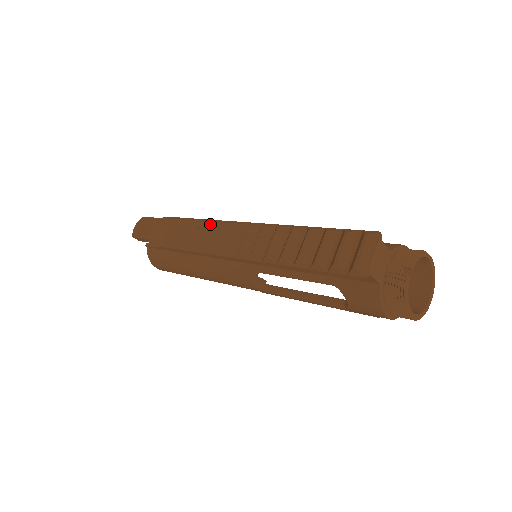
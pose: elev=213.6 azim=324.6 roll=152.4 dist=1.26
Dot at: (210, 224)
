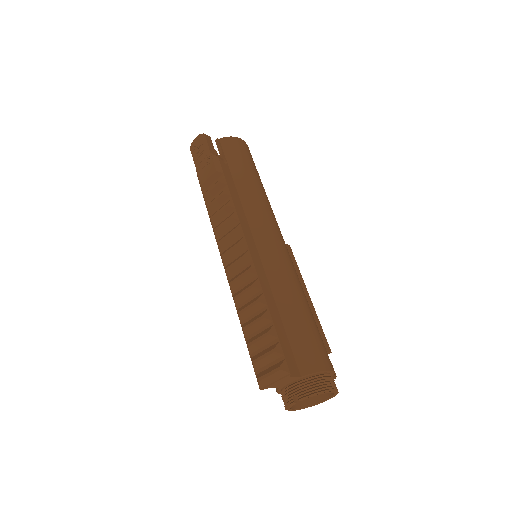
Dot at: (232, 211)
